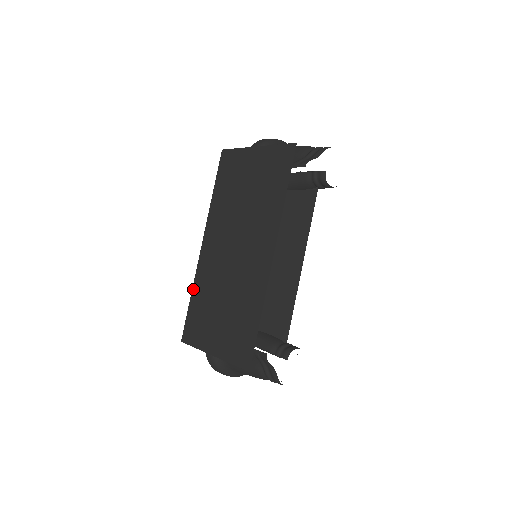
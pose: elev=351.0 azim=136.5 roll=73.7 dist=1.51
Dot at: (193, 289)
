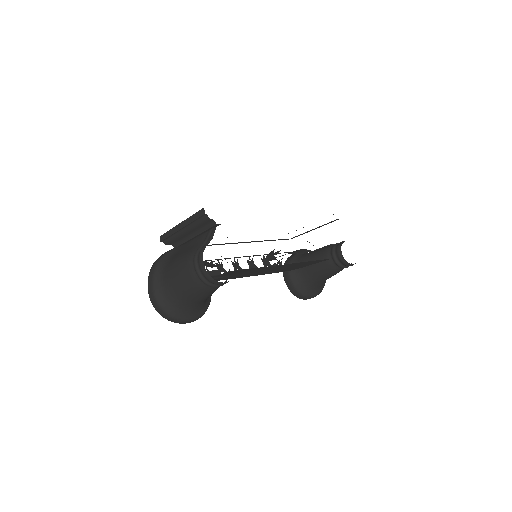
Dot at: occluded
